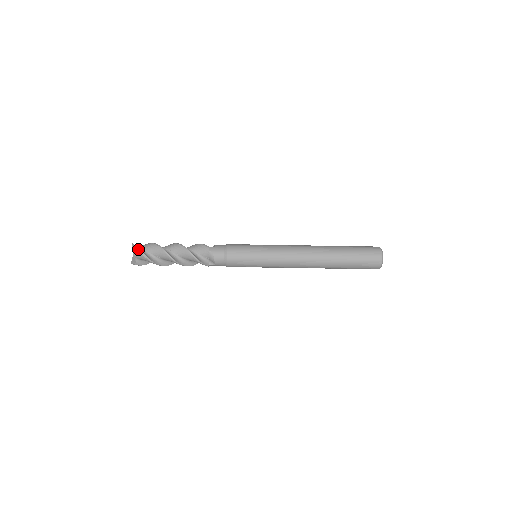
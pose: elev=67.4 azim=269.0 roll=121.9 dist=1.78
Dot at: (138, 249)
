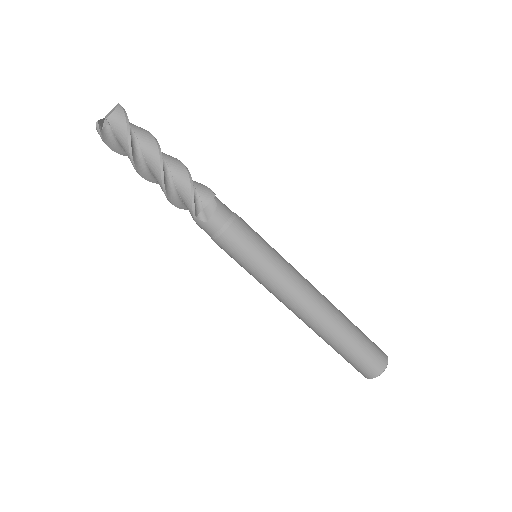
Dot at: (126, 113)
